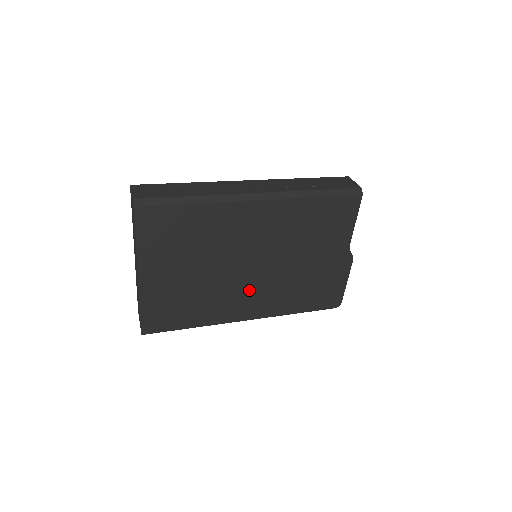
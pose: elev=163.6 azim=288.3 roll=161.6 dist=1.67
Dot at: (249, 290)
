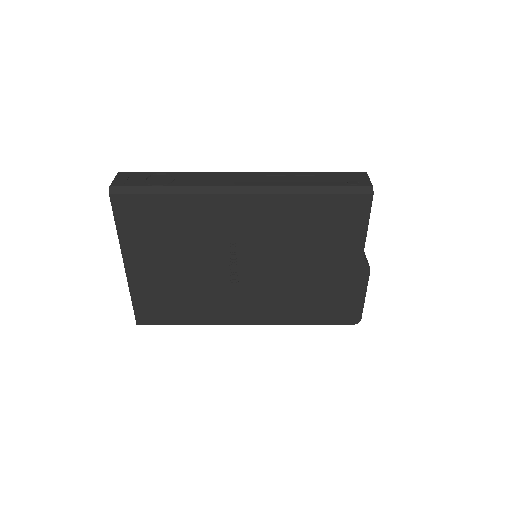
Dot at: (245, 292)
